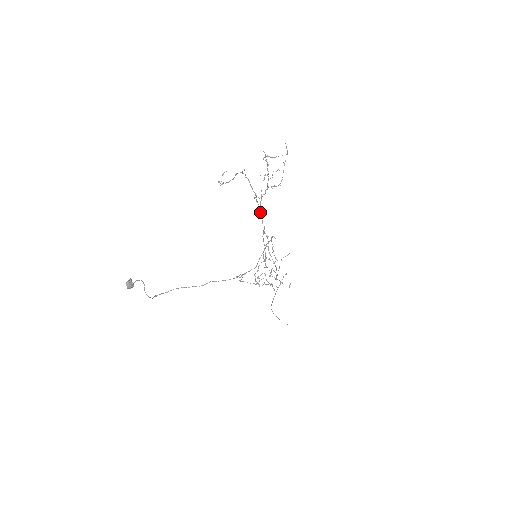
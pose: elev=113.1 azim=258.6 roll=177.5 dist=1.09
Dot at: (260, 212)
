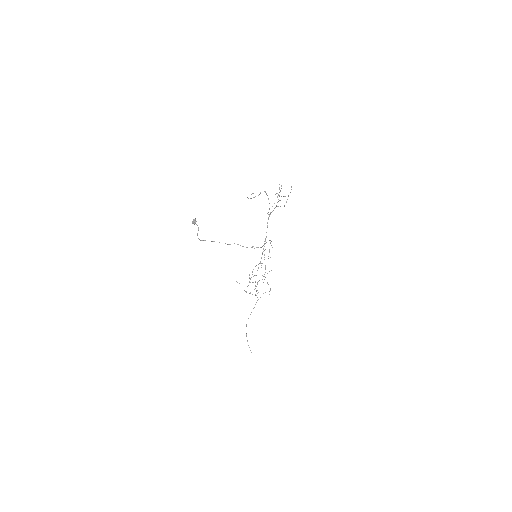
Dot at: occluded
